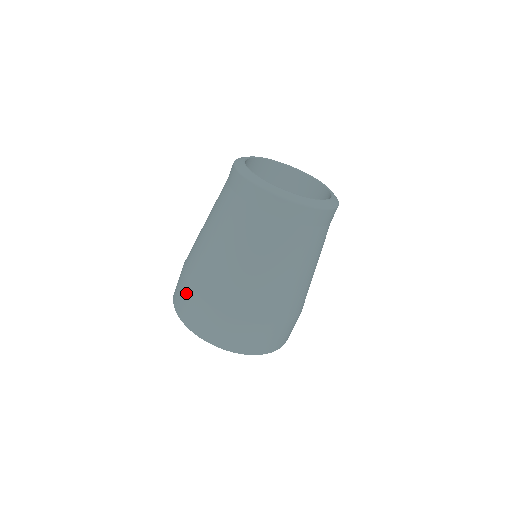
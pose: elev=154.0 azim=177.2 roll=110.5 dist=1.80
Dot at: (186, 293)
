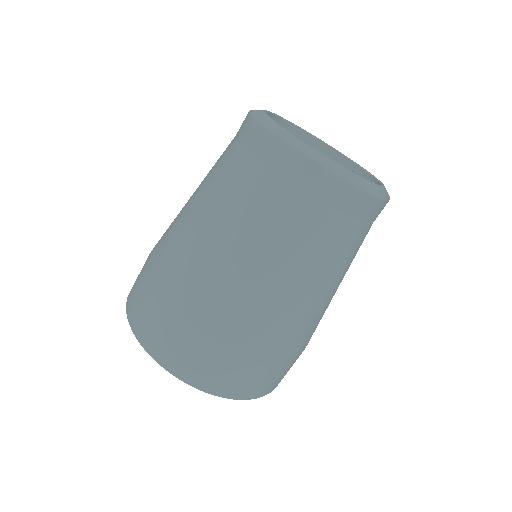
Dot at: (188, 338)
